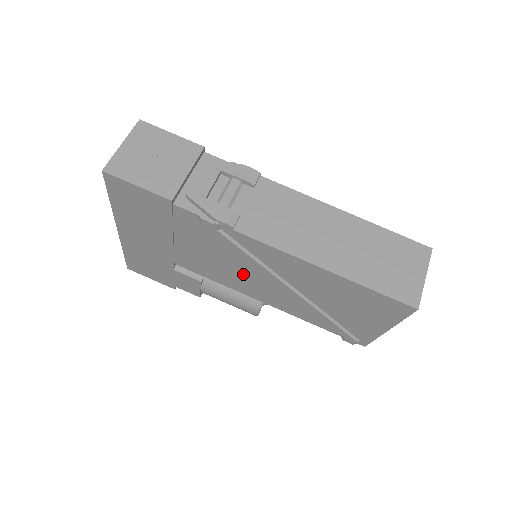
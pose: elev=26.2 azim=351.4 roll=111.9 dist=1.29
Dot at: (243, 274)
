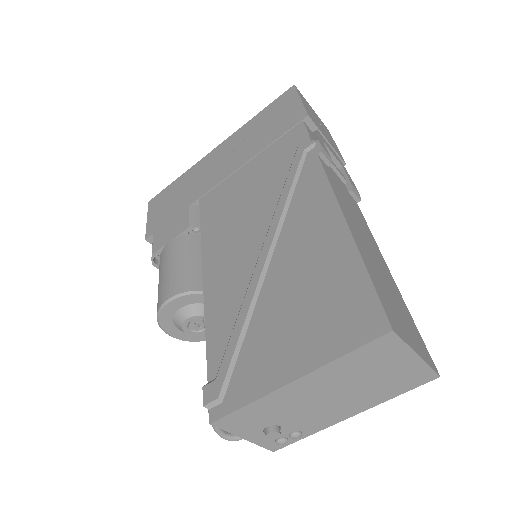
Dot at: (245, 222)
